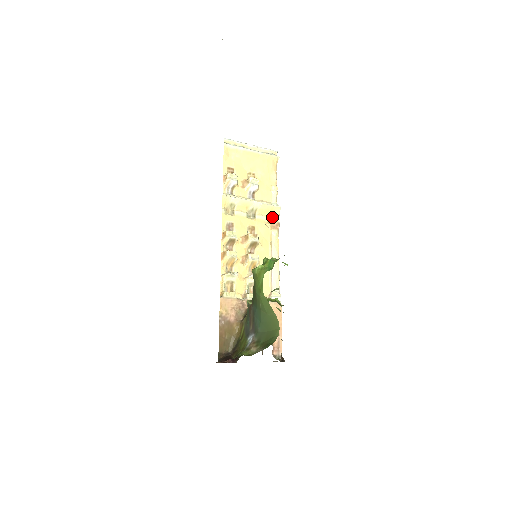
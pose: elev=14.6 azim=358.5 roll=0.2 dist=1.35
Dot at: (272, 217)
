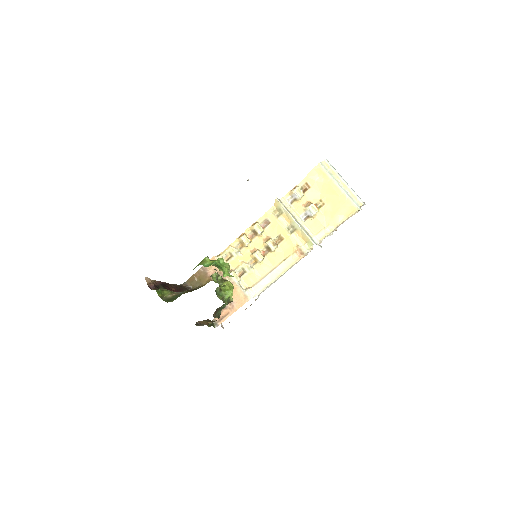
Dot at: (304, 245)
